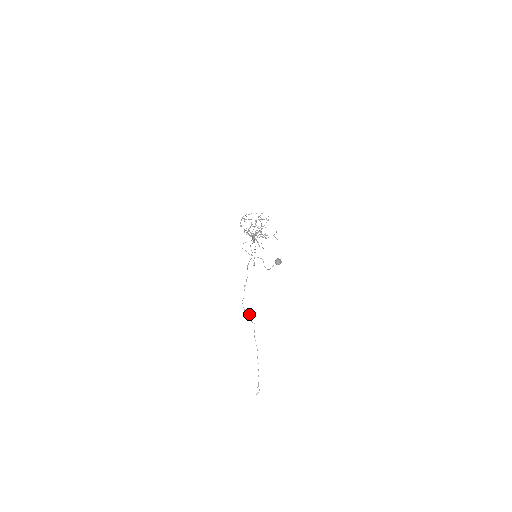
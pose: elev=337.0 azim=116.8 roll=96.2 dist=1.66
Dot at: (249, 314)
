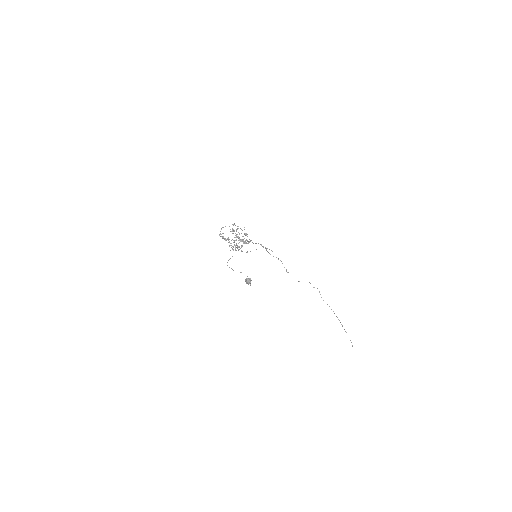
Dot at: occluded
